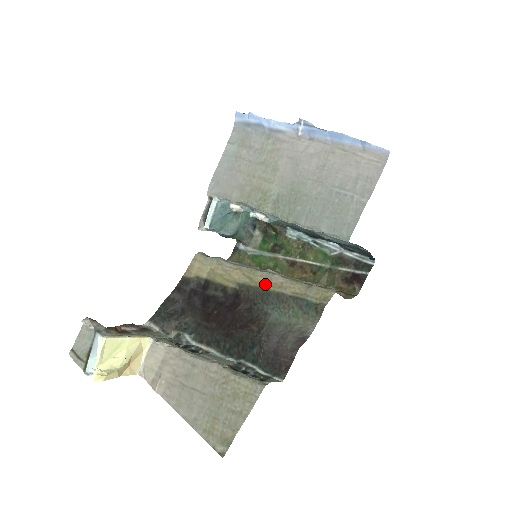
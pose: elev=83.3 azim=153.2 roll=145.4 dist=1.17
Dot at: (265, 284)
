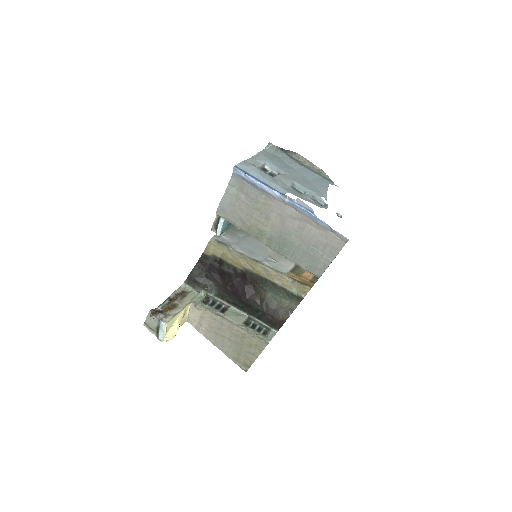
Dot at: (263, 273)
